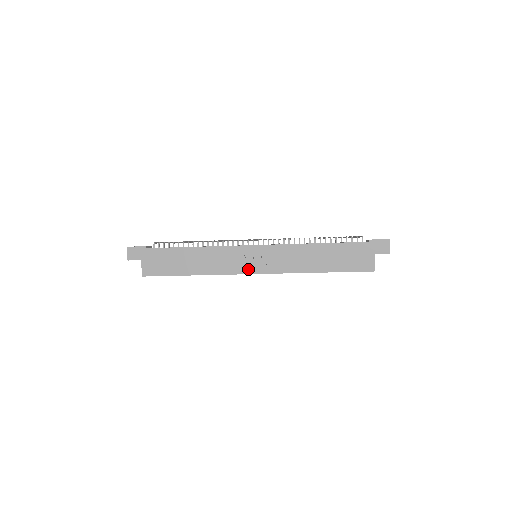
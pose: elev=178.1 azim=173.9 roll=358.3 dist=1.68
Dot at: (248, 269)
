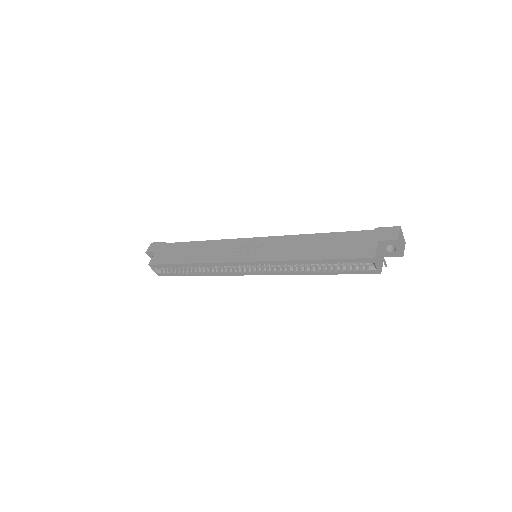
Dot at: (239, 258)
